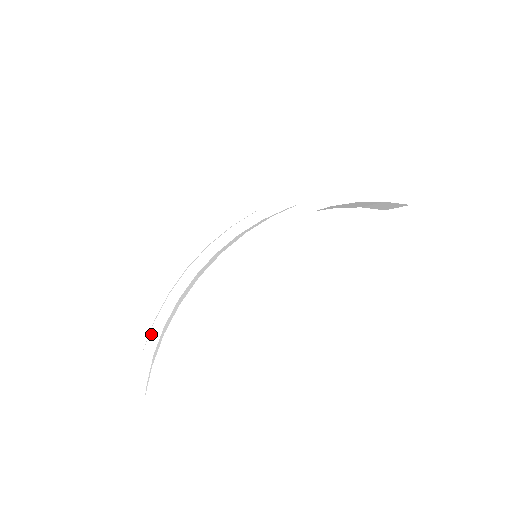
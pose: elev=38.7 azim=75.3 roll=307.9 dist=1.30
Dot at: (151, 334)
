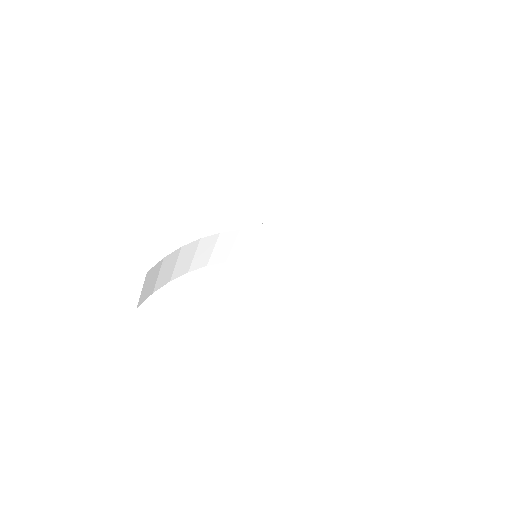
Dot at: occluded
